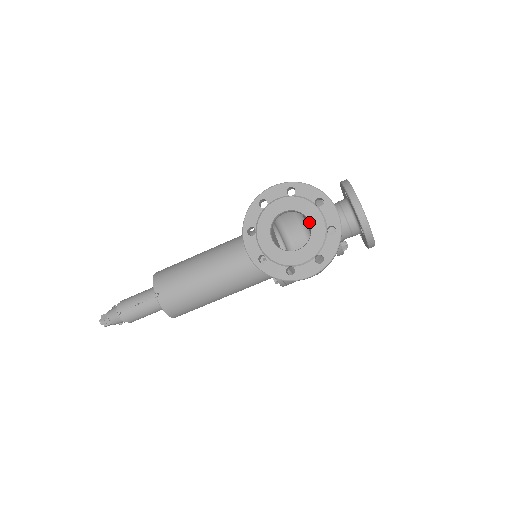
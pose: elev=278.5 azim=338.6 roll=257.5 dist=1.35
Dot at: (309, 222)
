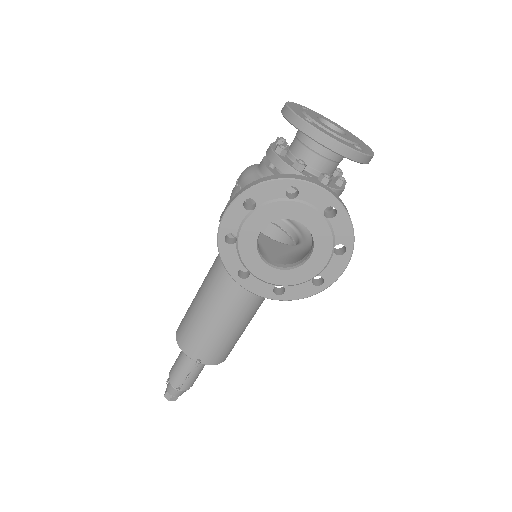
Dot at: occluded
